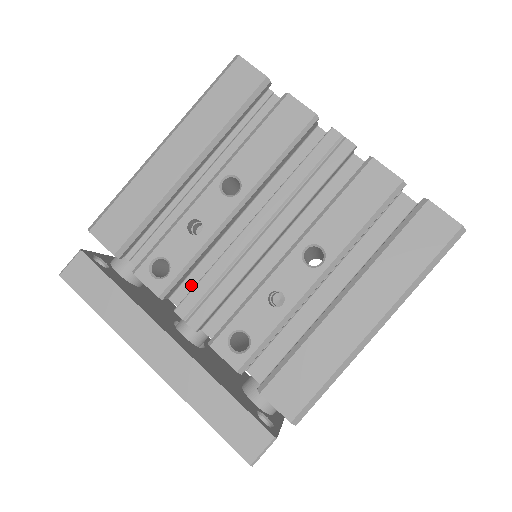
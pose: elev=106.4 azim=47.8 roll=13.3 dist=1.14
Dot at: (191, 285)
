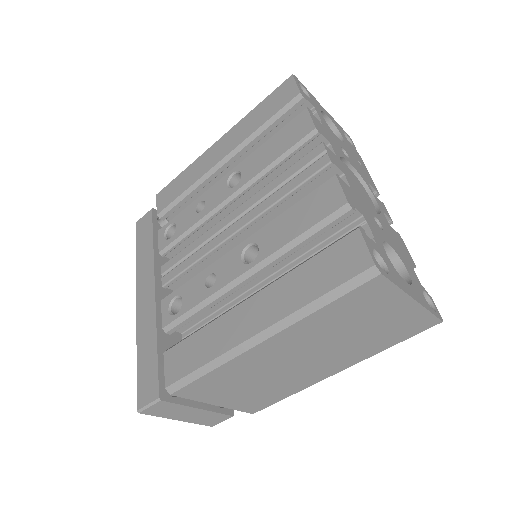
Dot at: occluded
